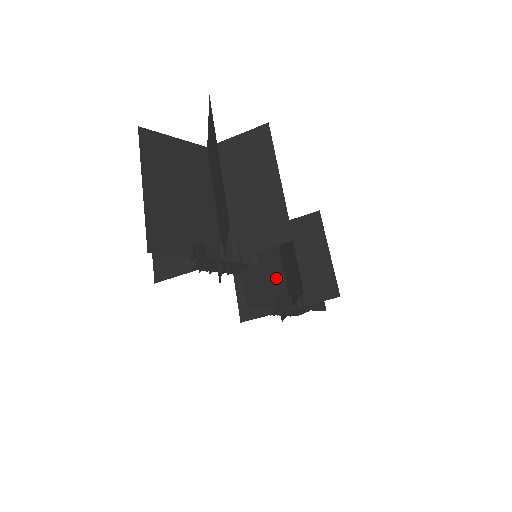
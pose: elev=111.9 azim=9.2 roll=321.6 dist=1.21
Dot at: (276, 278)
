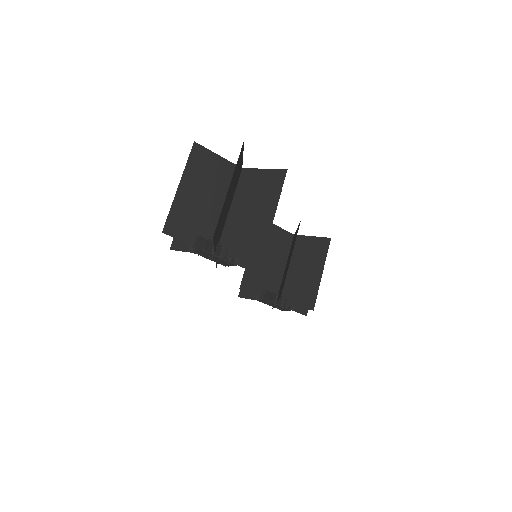
Dot at: (275, 276)
